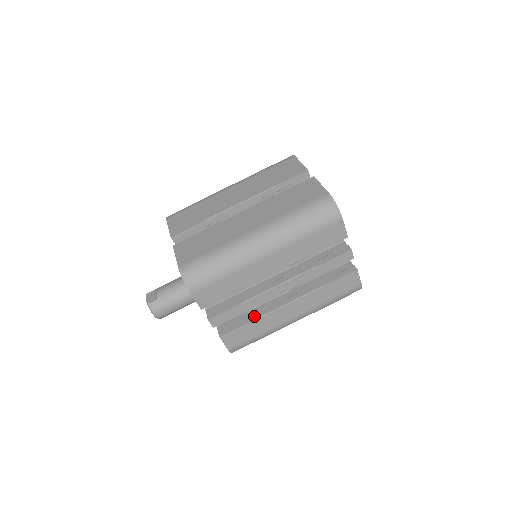
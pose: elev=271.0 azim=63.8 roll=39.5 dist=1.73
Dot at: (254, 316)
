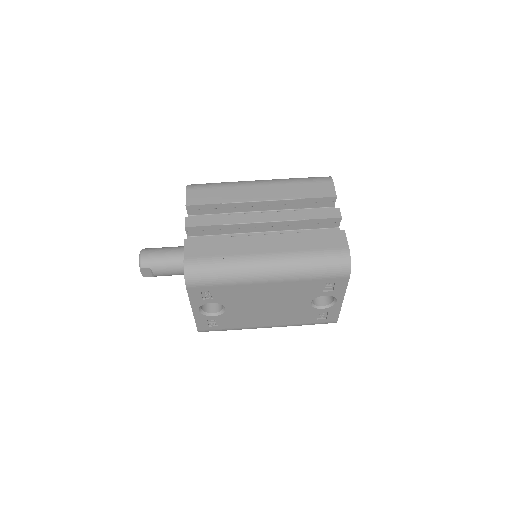
Dot at: occluded
